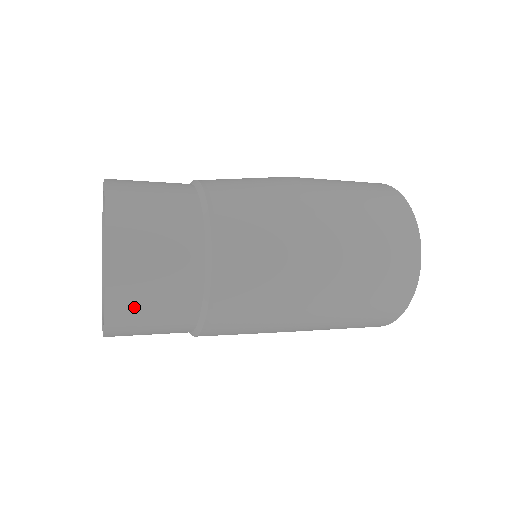
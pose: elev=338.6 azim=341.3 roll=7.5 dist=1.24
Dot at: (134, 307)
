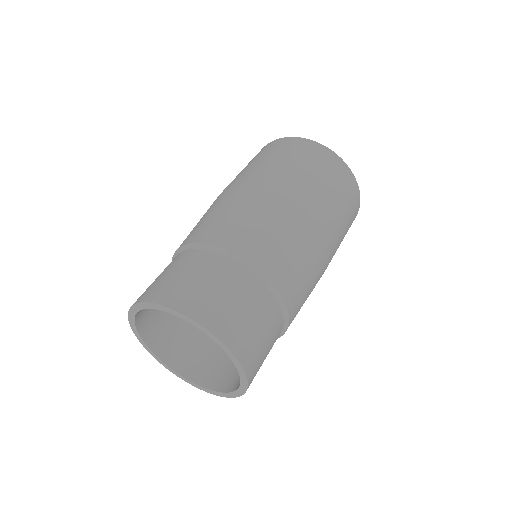
Dot at: occluded
